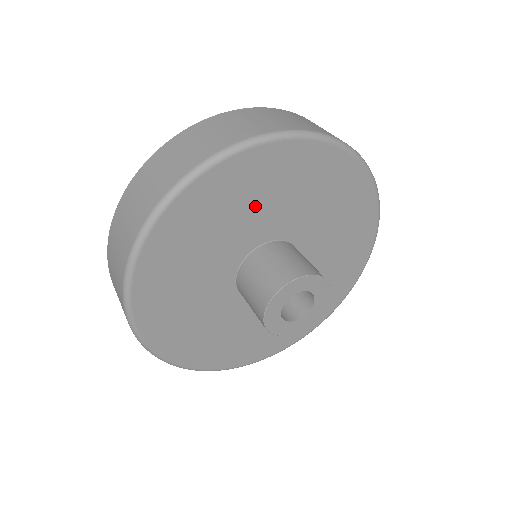
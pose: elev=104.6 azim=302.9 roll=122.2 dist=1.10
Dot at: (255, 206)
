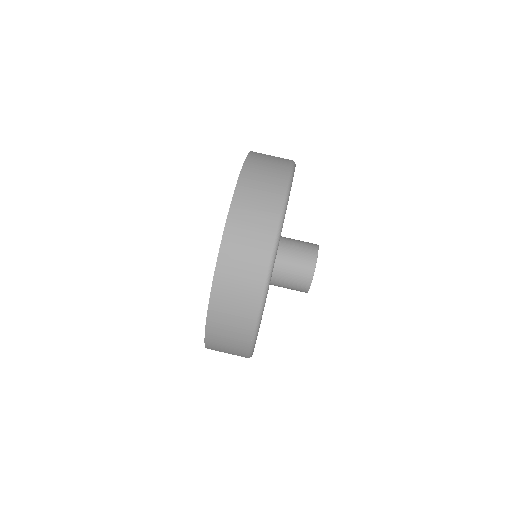
Dot at: occluded
